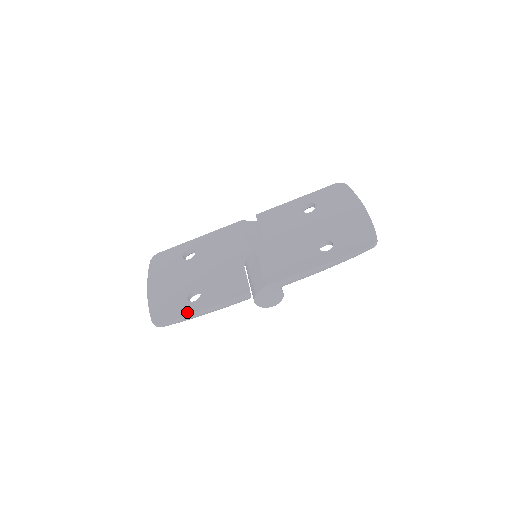
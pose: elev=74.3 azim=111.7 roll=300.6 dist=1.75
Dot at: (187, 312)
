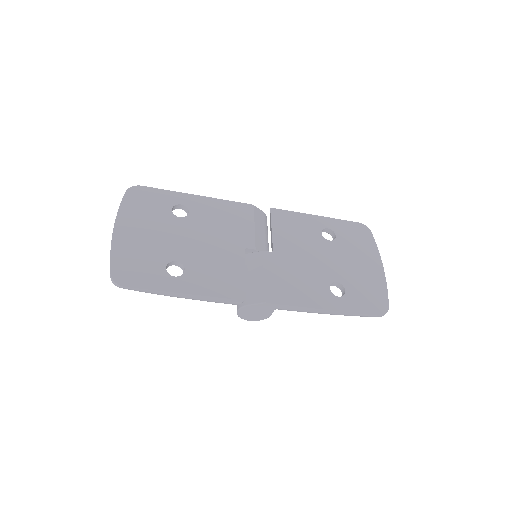
Dot at: (162, 286)
